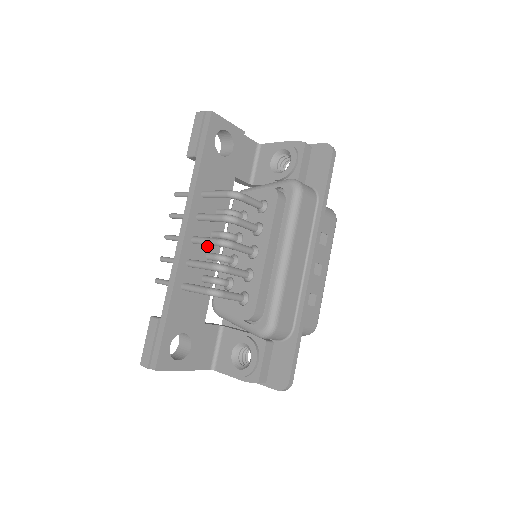
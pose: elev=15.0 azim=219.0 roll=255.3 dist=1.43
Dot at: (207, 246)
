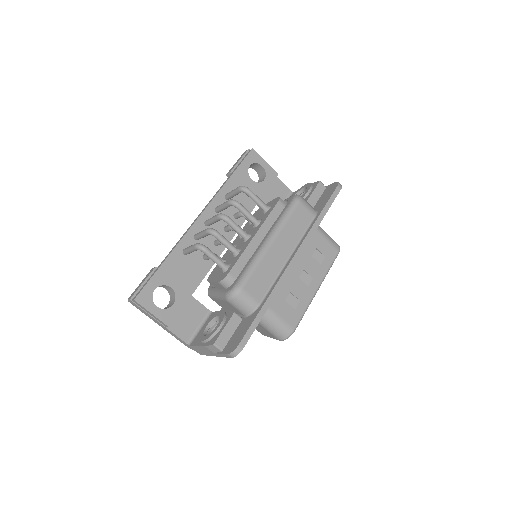
Dot at: occluded
